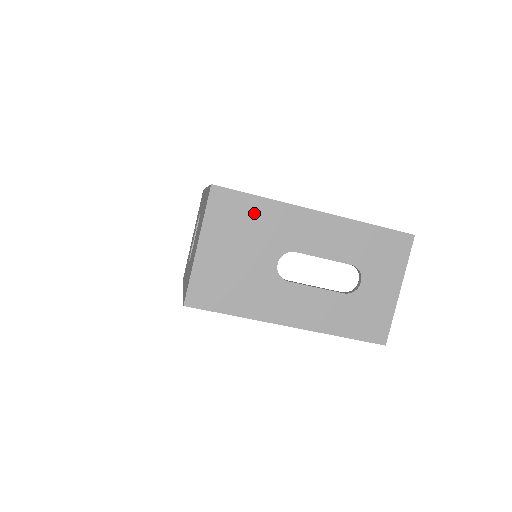
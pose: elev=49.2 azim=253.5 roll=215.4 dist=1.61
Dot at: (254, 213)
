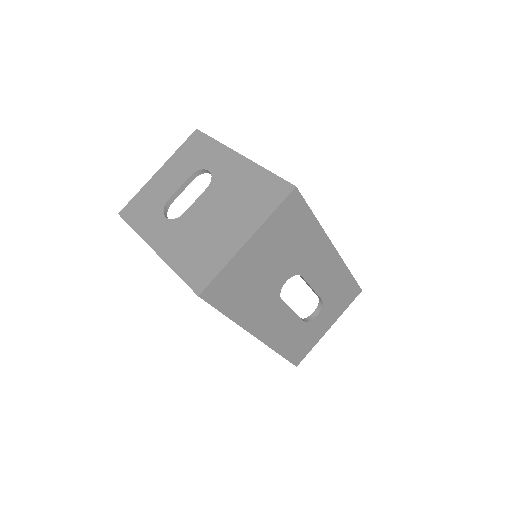
Dot at: (303, 230)
